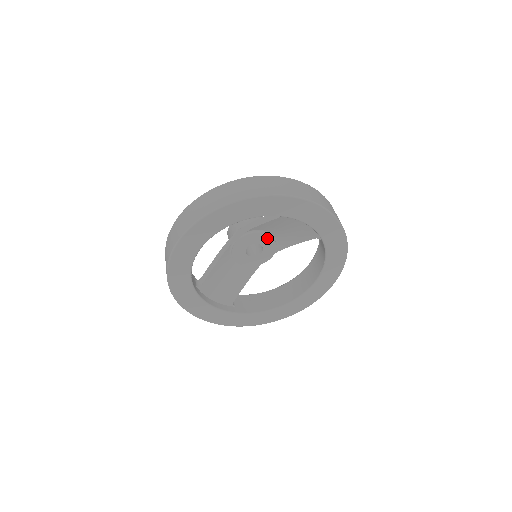
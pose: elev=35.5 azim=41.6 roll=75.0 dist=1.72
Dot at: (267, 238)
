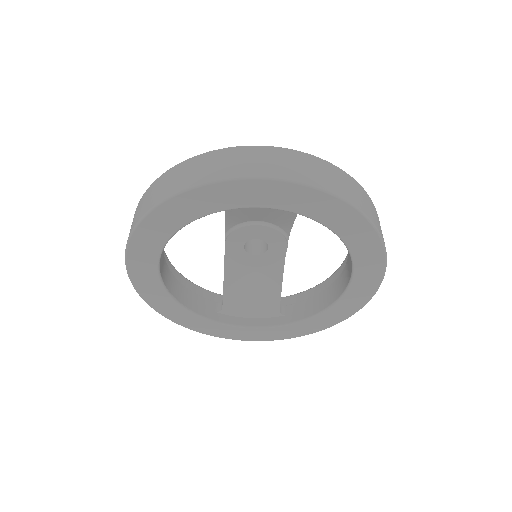
Dot at: (256, 229)
